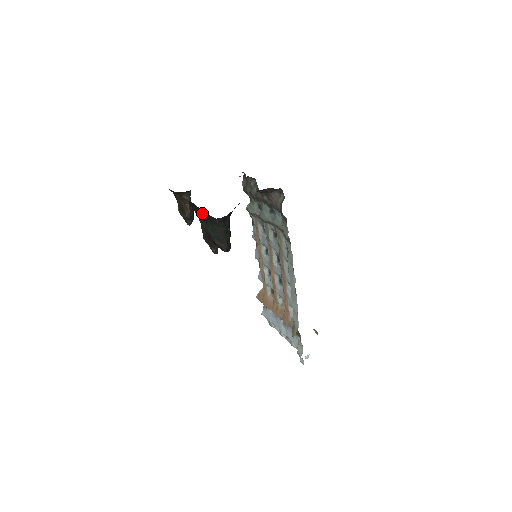
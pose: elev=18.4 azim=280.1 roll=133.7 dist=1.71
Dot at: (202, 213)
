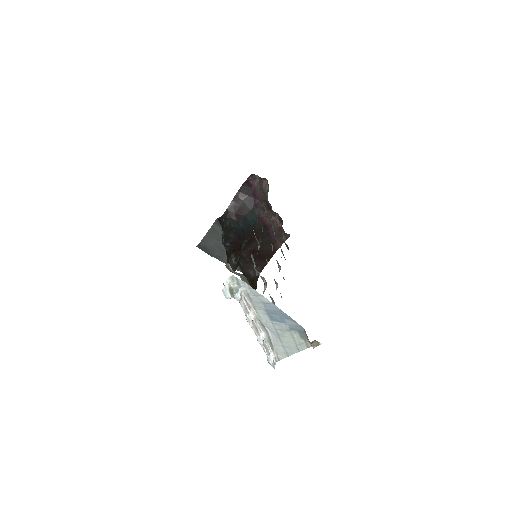
Dot at: occluded
